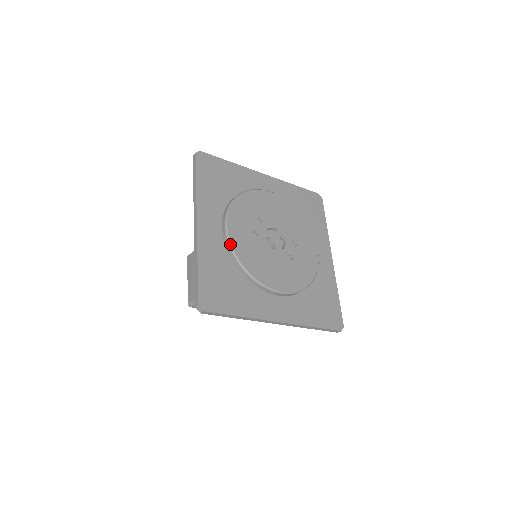
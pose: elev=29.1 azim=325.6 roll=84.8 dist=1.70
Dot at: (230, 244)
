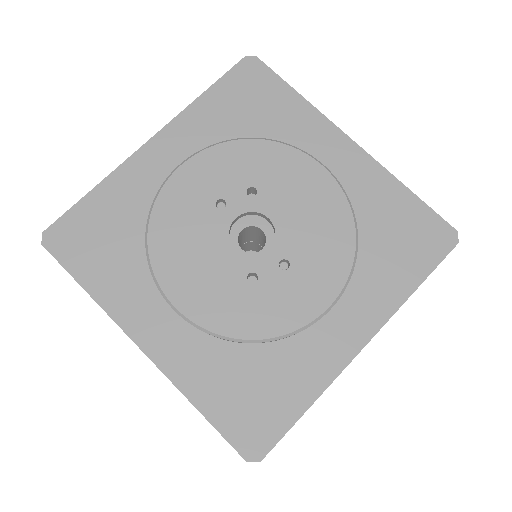
Dot at: (159, 190)
